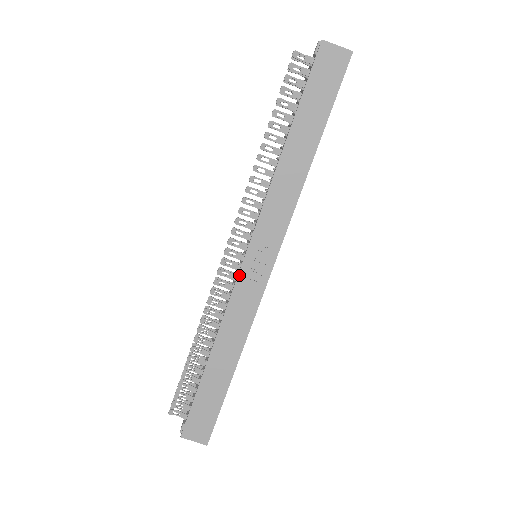
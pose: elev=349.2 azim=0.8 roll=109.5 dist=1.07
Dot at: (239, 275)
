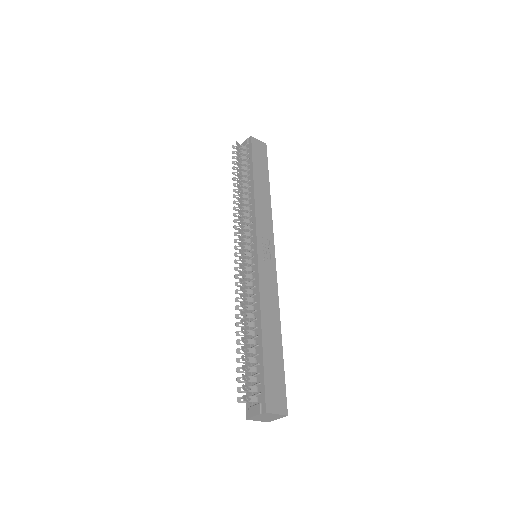
Dot at: (258, 261)
